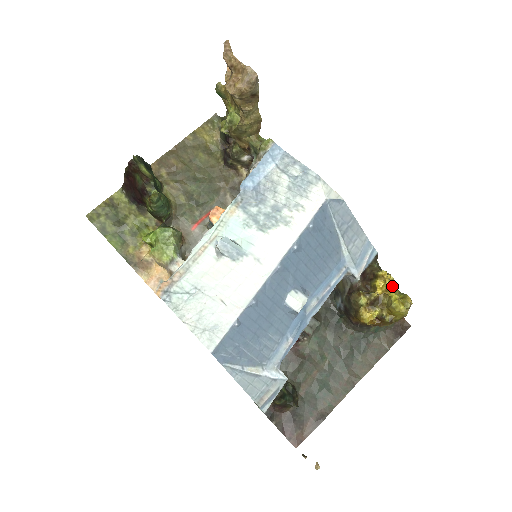
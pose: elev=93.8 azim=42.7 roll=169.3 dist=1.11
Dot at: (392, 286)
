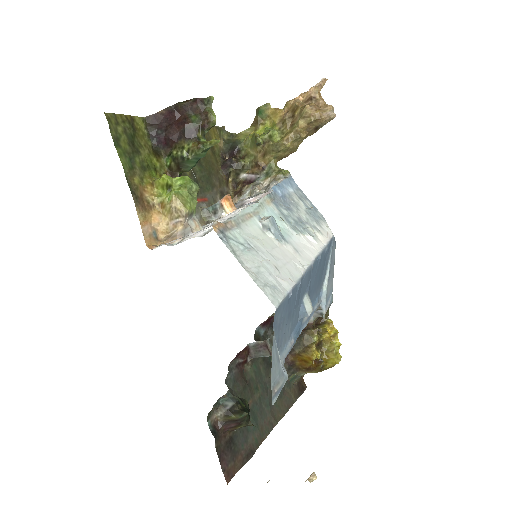
Dot at: (337, 334)
